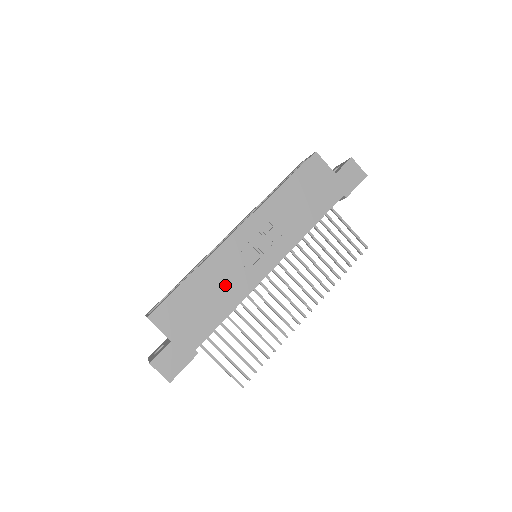
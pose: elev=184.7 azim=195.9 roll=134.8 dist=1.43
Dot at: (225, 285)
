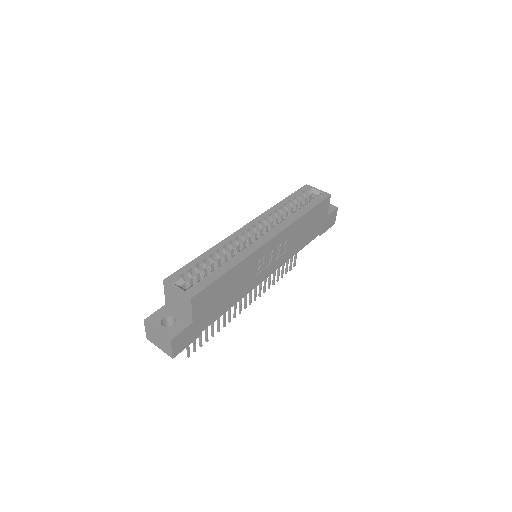
Dot at: (243, 282)
